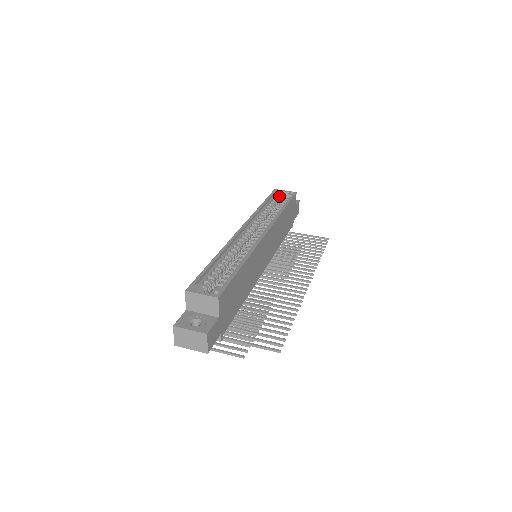
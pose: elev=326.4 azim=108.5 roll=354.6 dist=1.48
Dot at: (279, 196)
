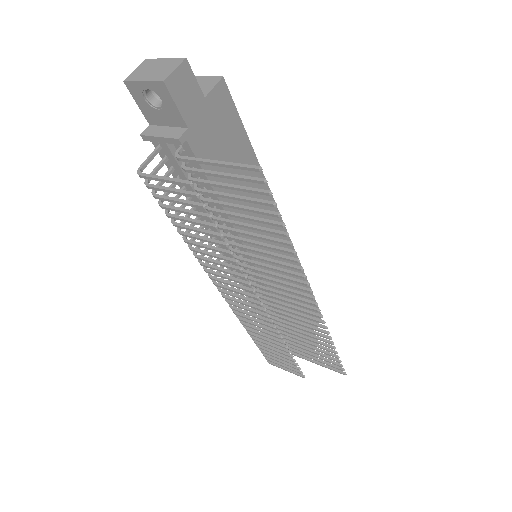
Dot at: occluded
